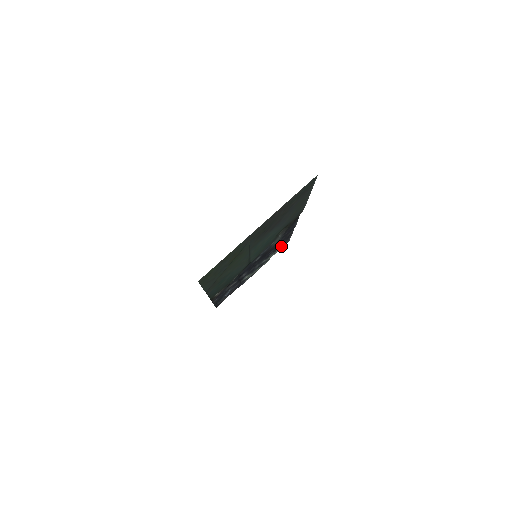
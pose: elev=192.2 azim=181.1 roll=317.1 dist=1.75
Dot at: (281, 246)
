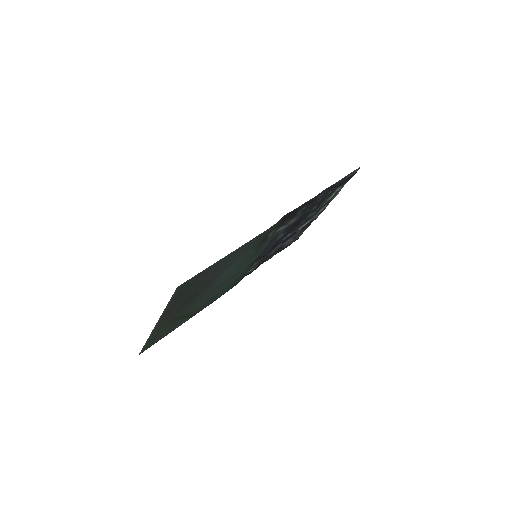
Dot at: (340, 184)
